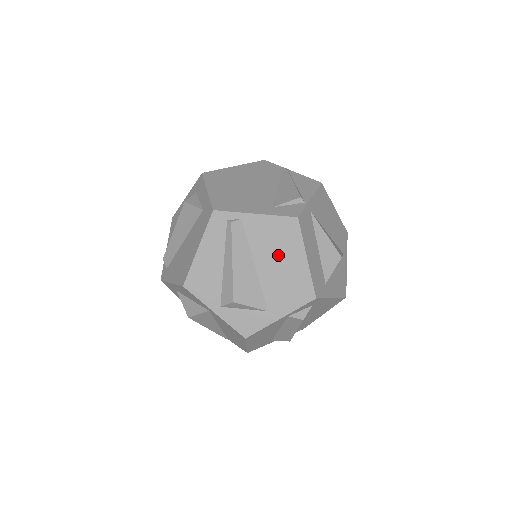
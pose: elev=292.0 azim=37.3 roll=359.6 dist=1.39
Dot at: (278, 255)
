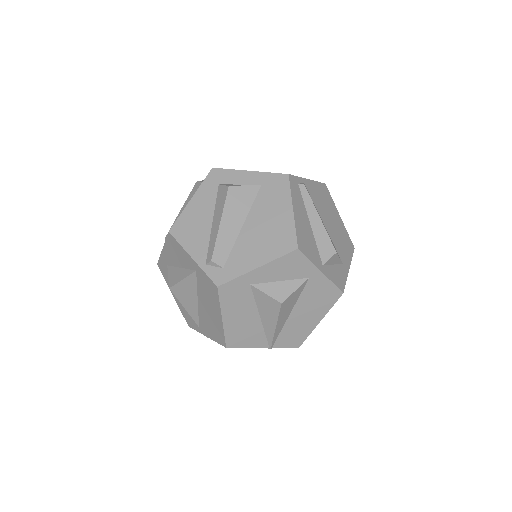
Dot at: (329, 214)
